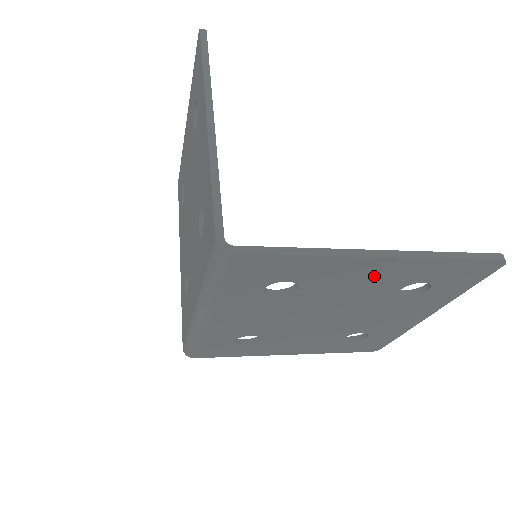
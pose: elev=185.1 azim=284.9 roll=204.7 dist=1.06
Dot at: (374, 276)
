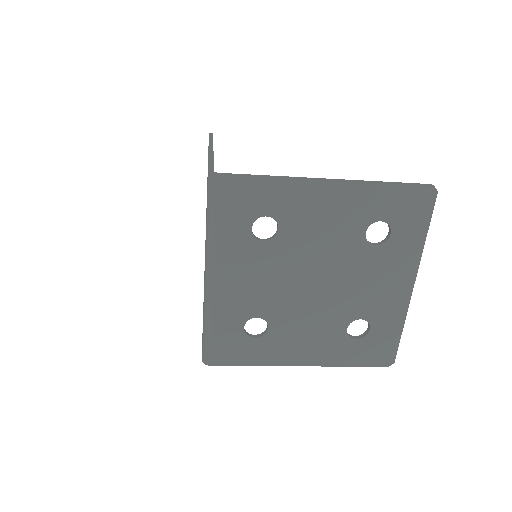
Dot at: (334, 210)
